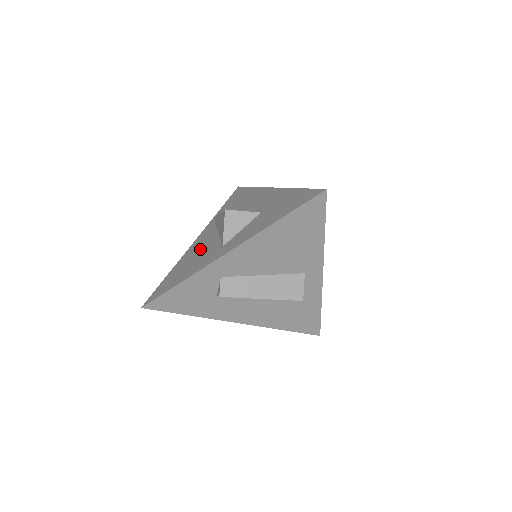
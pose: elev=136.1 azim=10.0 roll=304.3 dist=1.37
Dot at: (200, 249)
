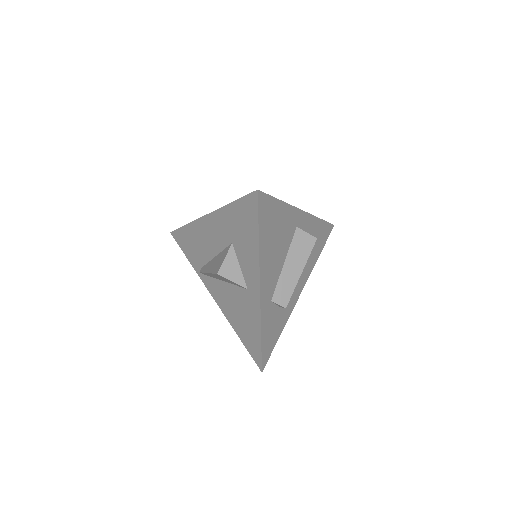
Dot at: (231, 303)
